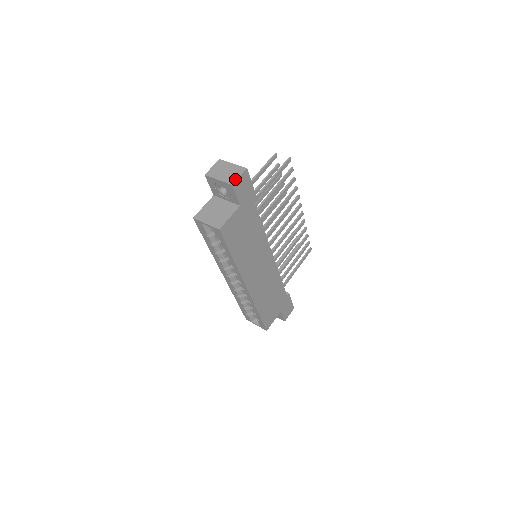
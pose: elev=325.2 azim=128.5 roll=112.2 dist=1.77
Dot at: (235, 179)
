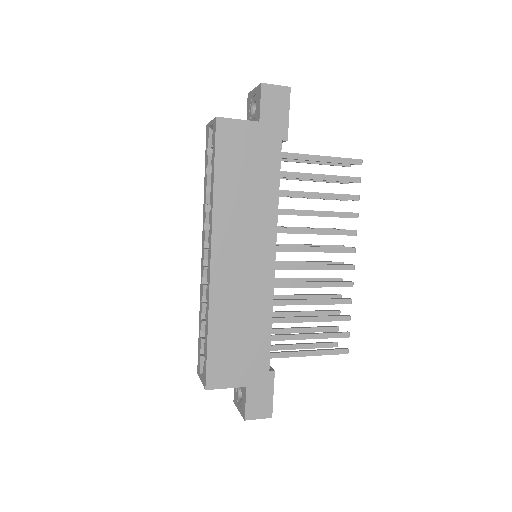
Dot at: (269, 84)
